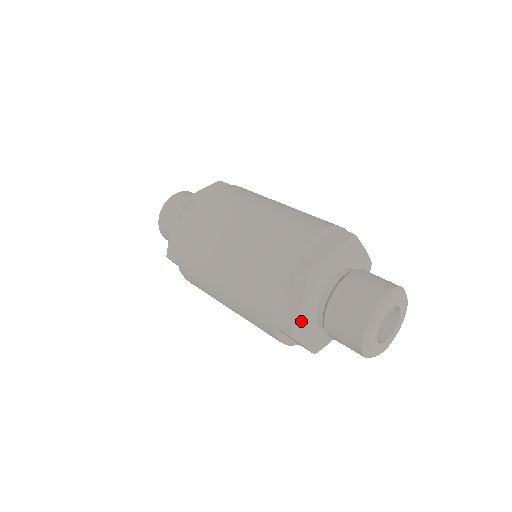
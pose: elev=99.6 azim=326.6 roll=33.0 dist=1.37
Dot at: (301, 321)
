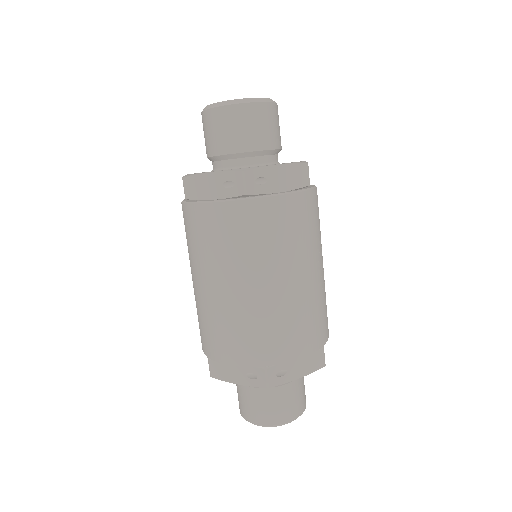
Dot at: occluded
